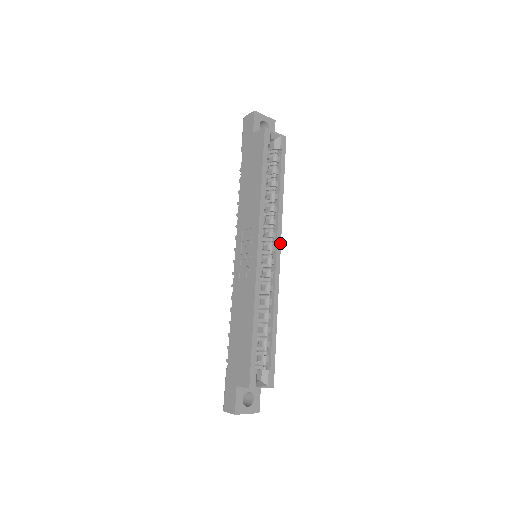
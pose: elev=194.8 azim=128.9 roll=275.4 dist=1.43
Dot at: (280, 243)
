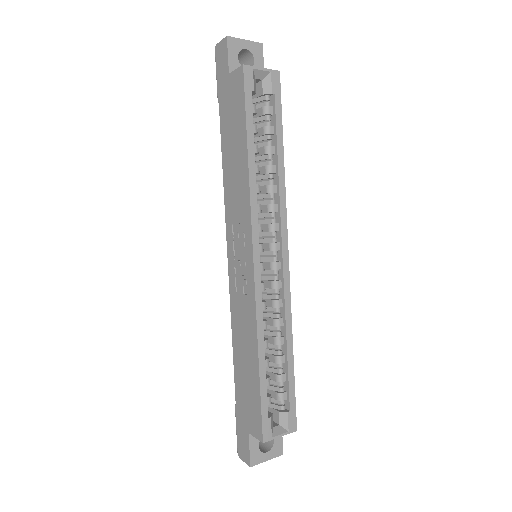
Dot at: (286, 237)
